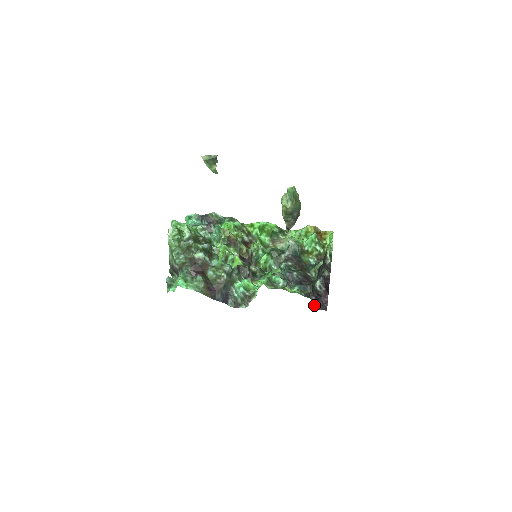
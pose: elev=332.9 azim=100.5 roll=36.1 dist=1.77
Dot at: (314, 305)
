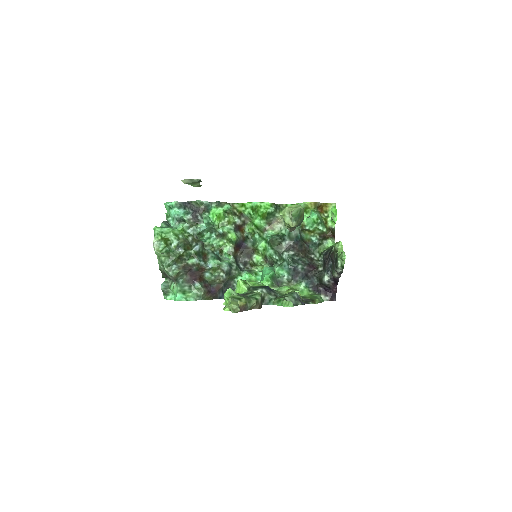
Dot at: (322, 296)
